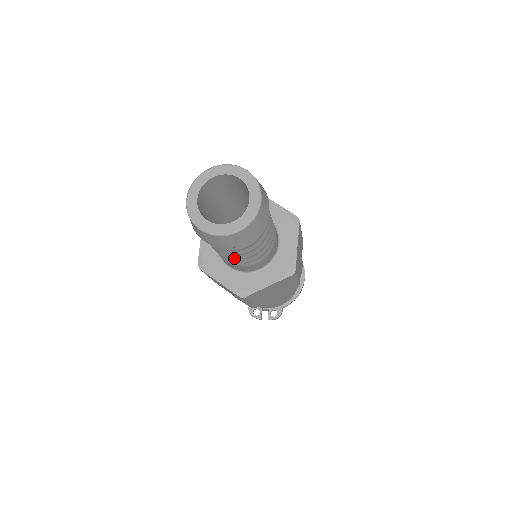
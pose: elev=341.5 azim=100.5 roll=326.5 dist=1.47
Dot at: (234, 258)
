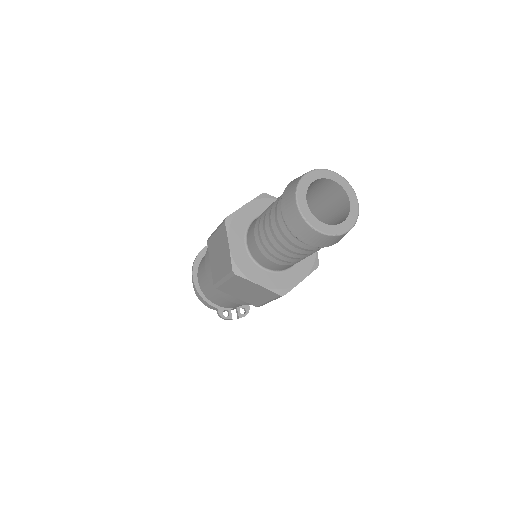
Dot at: (300, 257)
